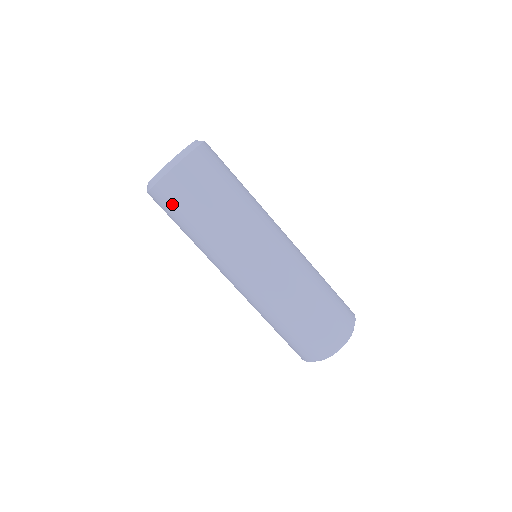
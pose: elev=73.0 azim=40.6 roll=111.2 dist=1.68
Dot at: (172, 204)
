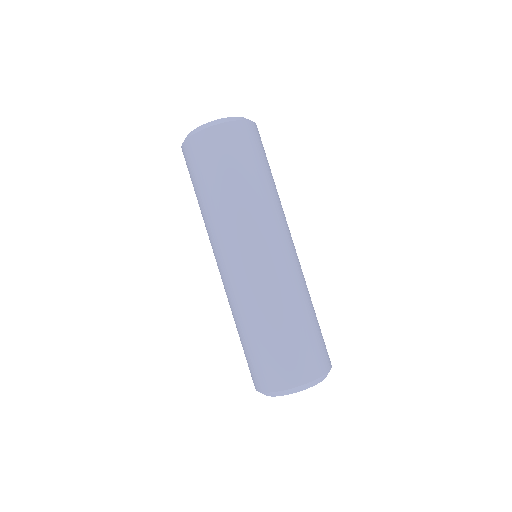
Dot at: (229, 148)
